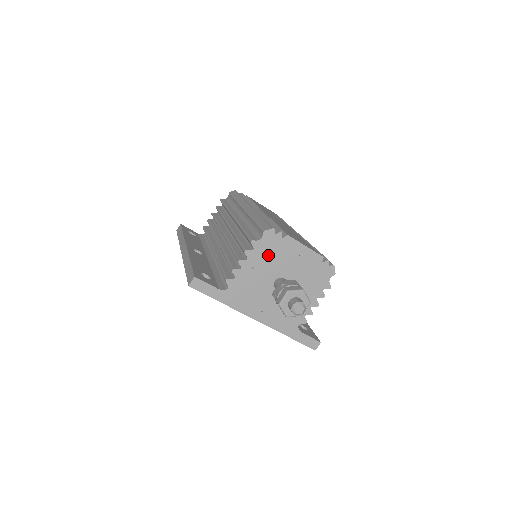
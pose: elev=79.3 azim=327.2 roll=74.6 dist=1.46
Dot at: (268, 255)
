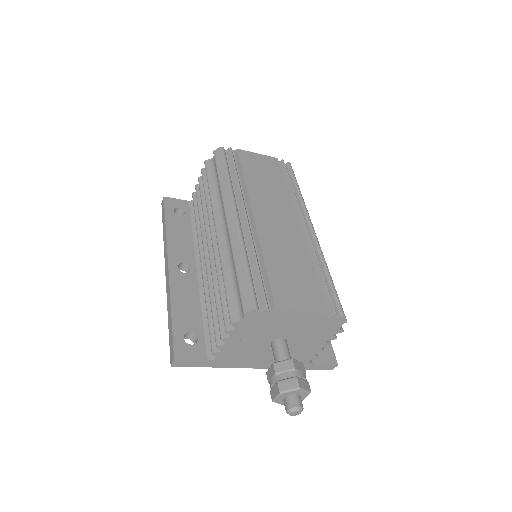
Dot at: (256, 328)
